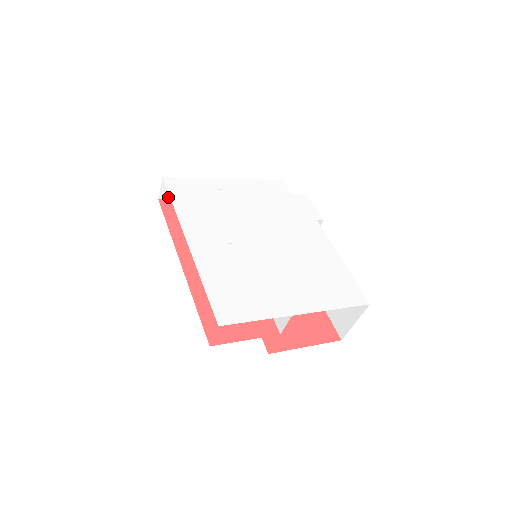
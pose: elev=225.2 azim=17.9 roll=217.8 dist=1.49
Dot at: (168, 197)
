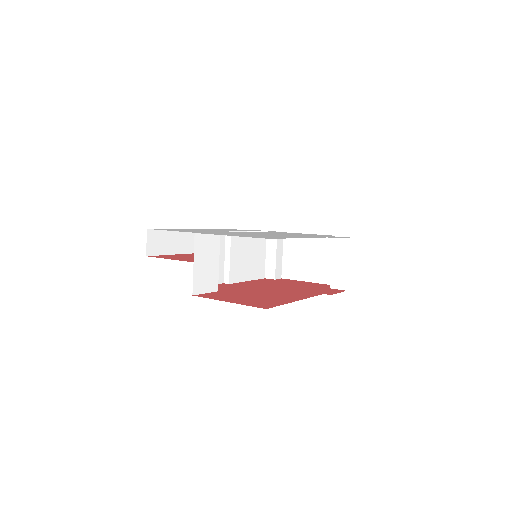
Dot at: occluded
